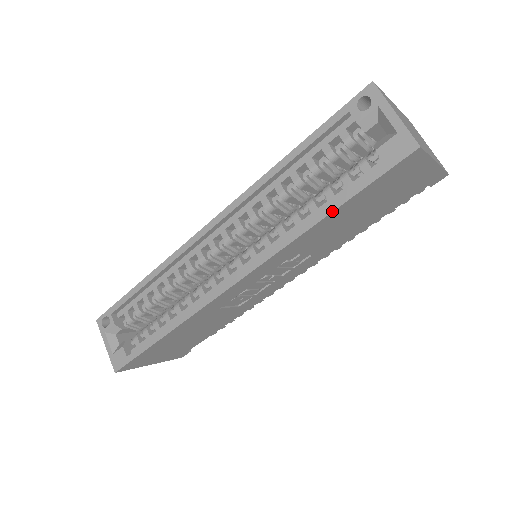
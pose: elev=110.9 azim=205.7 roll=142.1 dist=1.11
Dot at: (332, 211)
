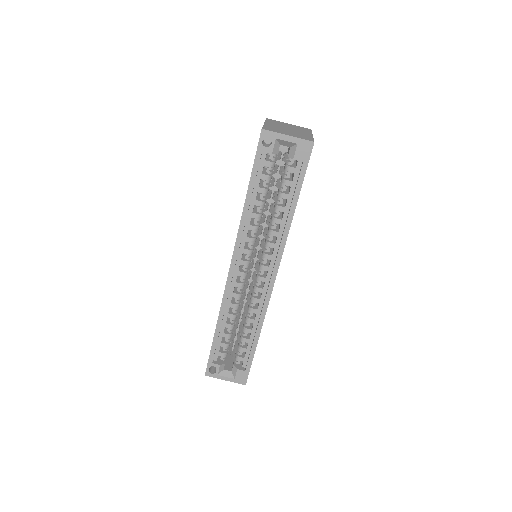
Dot at: occluded
